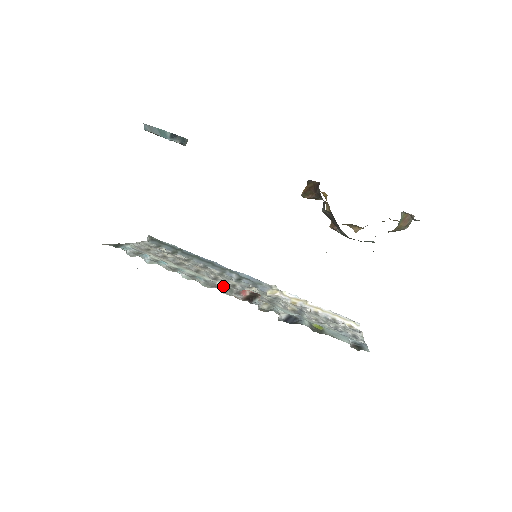
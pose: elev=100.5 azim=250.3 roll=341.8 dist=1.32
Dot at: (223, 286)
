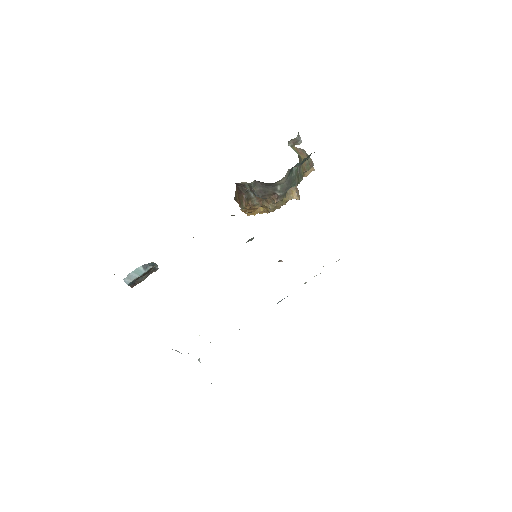
Dot at: occluded
